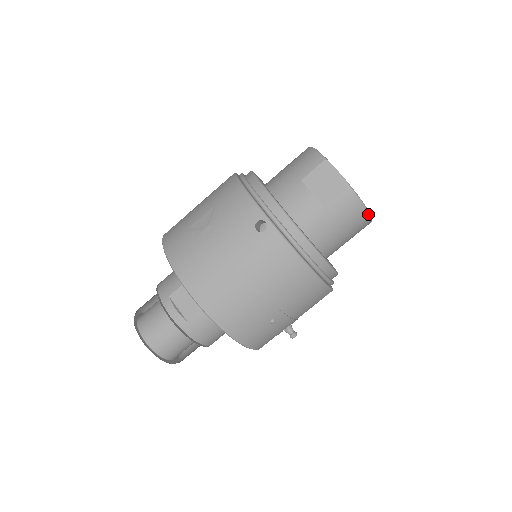
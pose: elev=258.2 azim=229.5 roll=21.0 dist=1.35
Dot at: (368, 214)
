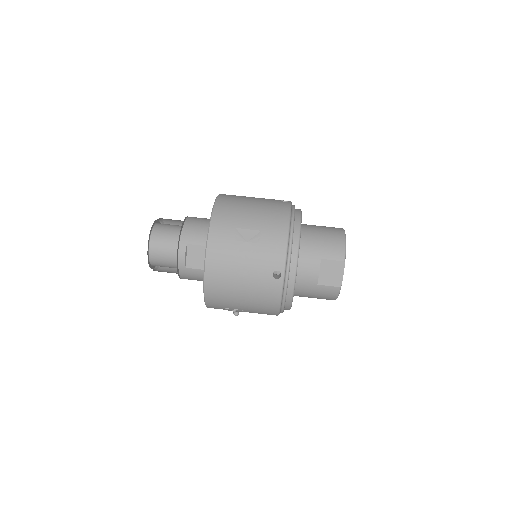
Dot at: occluded
